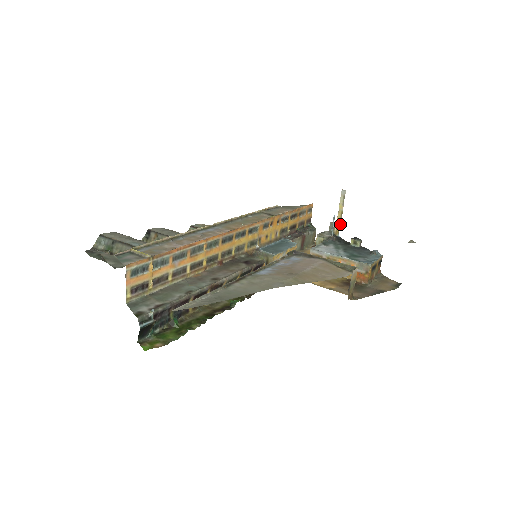
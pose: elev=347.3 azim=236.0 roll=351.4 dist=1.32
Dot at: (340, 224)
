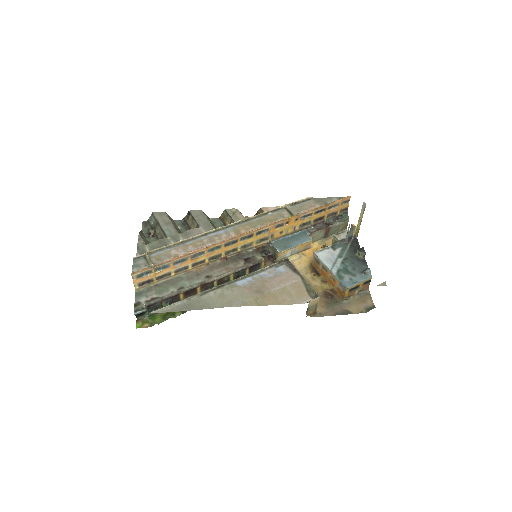
Dot at: (359, 229)
